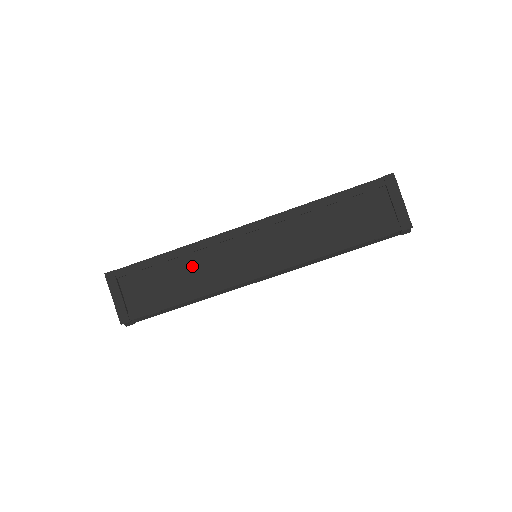
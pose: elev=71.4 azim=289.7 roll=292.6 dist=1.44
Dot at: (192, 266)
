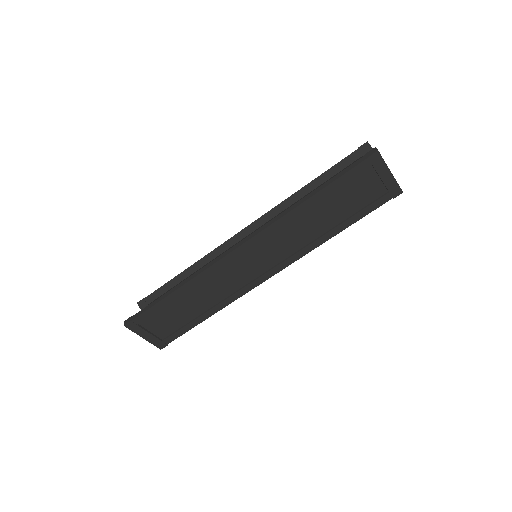
Dot at: (203, 292)
